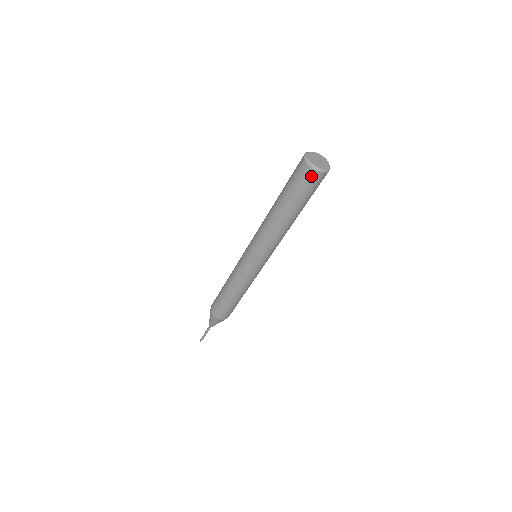
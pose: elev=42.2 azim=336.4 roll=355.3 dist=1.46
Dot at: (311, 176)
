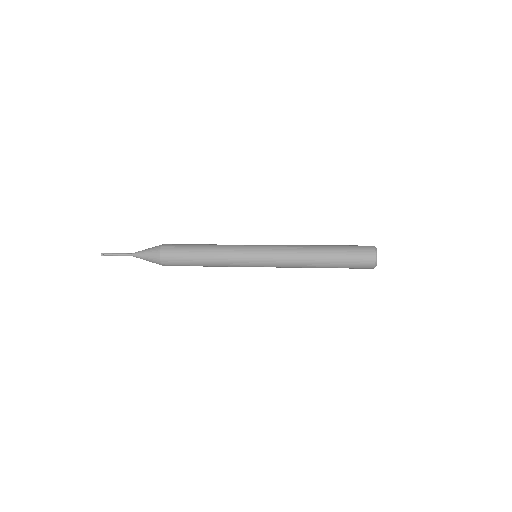
Dot at: occluded
